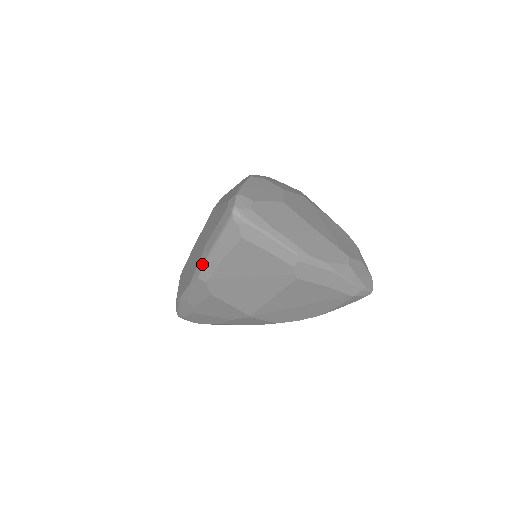
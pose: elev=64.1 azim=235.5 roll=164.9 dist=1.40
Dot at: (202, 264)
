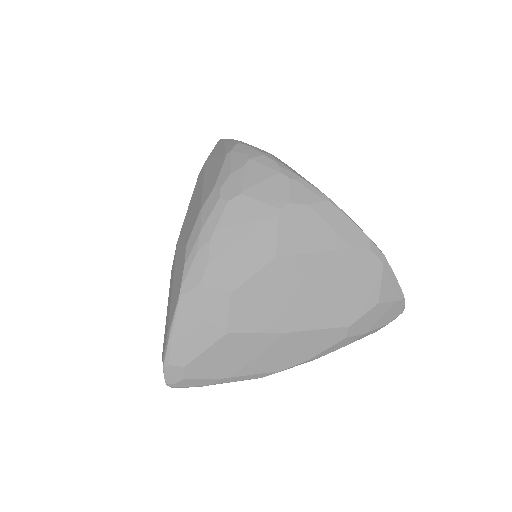
Dot at: occluded
